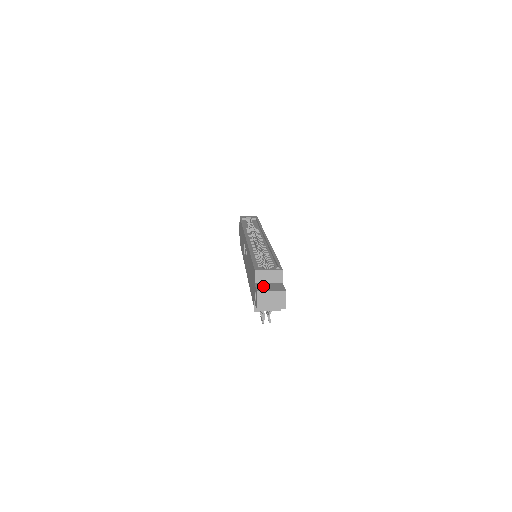
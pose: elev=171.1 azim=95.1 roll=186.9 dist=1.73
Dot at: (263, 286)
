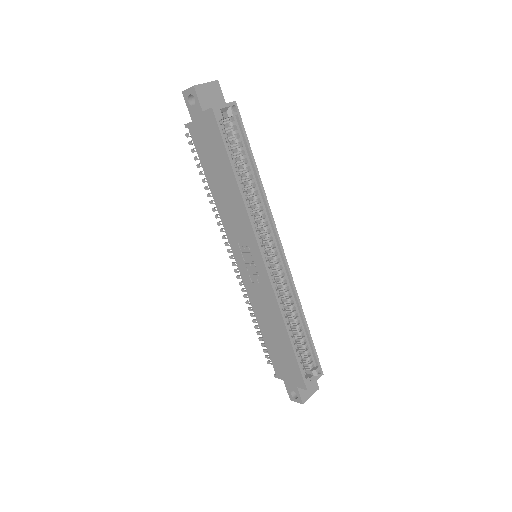
Dot at: (304, 391)
